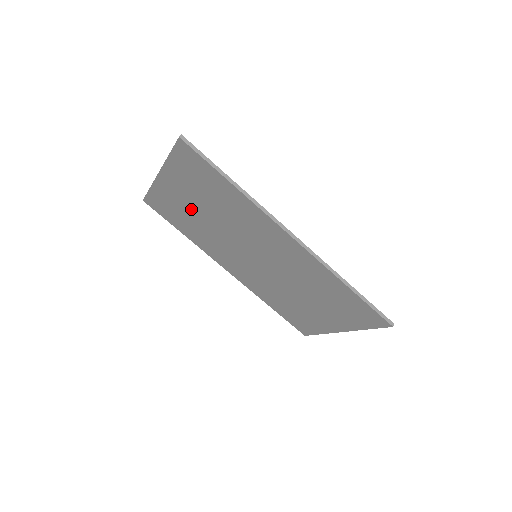
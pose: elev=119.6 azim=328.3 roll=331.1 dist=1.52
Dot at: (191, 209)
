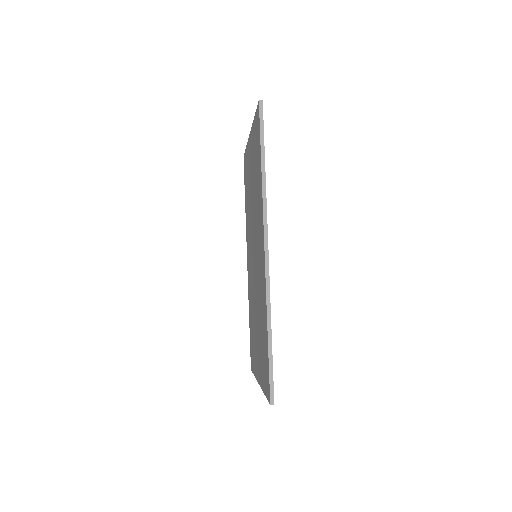
Dot at: (250, 180)
